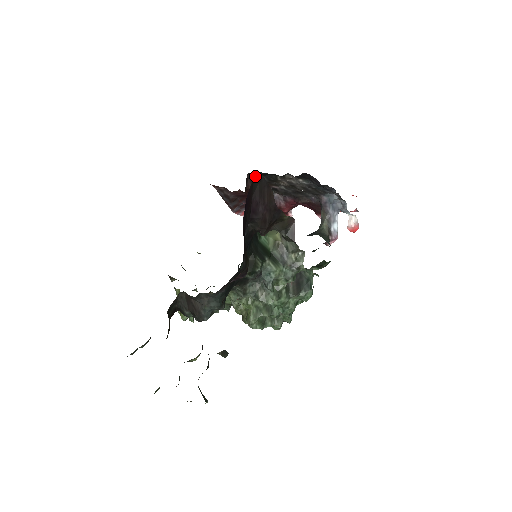
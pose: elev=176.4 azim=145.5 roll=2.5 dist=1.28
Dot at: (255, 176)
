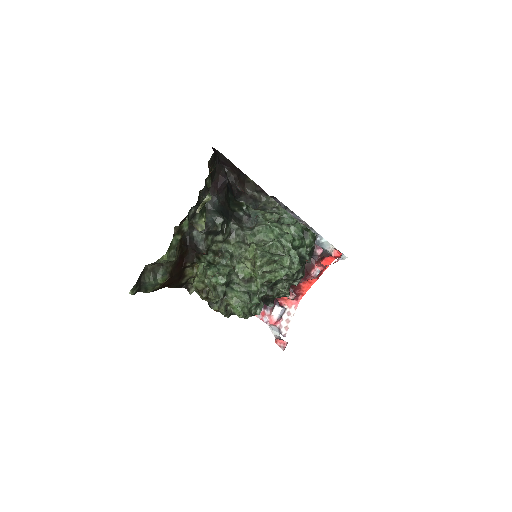
Dot at: (217, 151)
